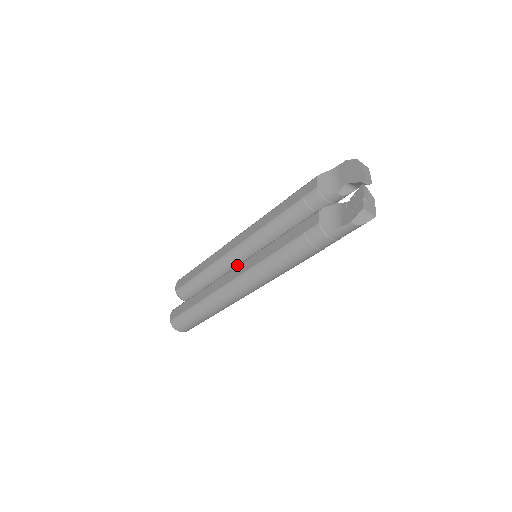
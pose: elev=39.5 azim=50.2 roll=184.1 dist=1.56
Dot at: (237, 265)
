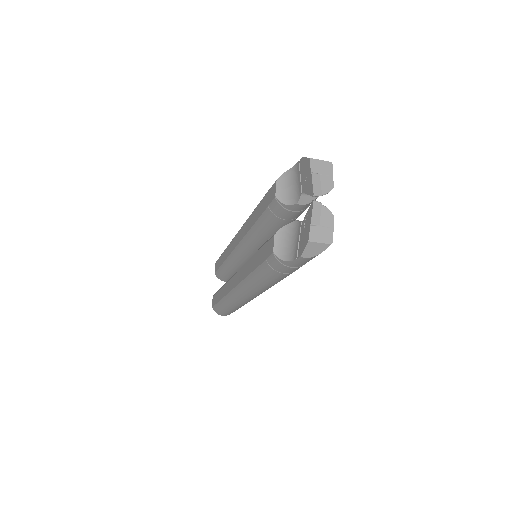
Dot at: (248, 259)
